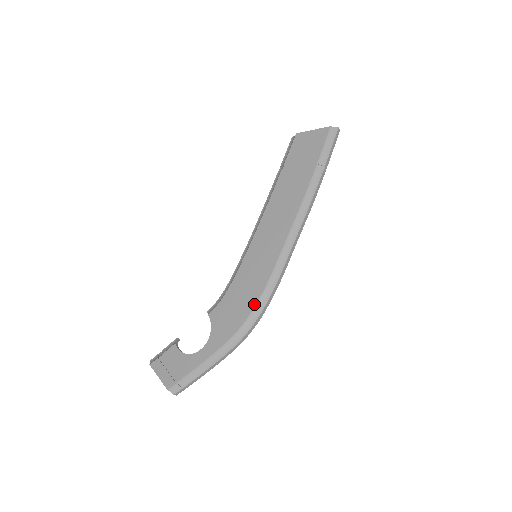
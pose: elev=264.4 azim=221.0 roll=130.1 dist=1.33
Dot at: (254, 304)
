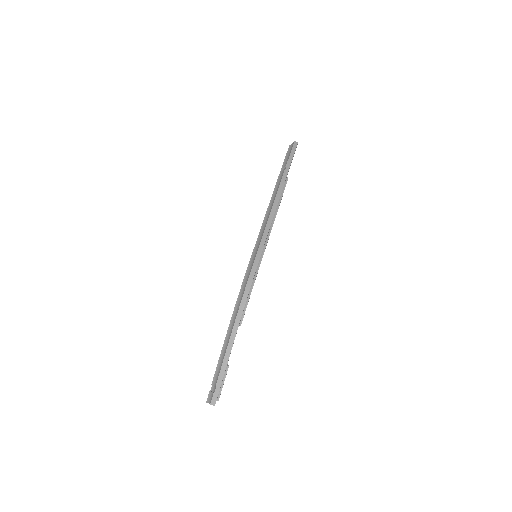
Dot at: (243, 281)
